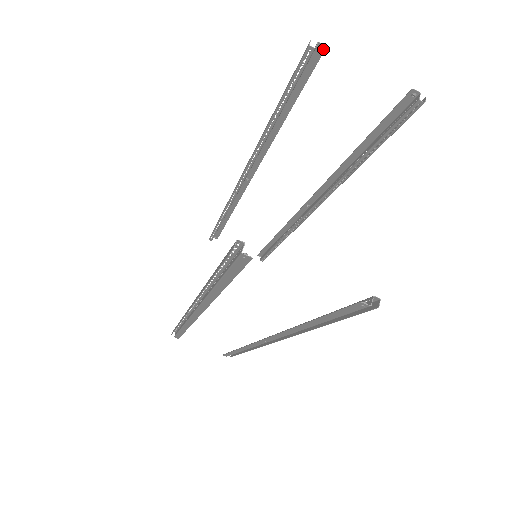
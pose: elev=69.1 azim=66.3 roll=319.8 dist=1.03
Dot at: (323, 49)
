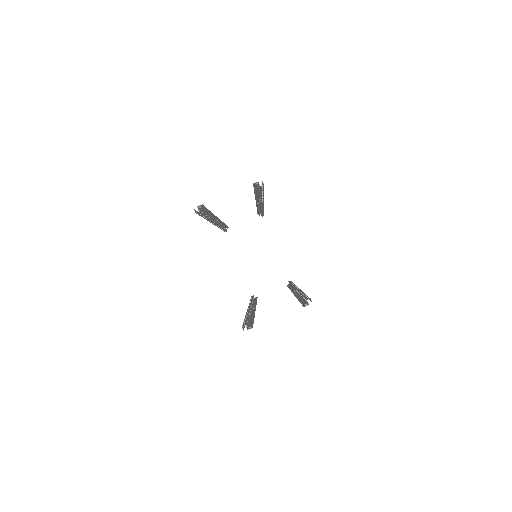
Dot at: (202, 205)
